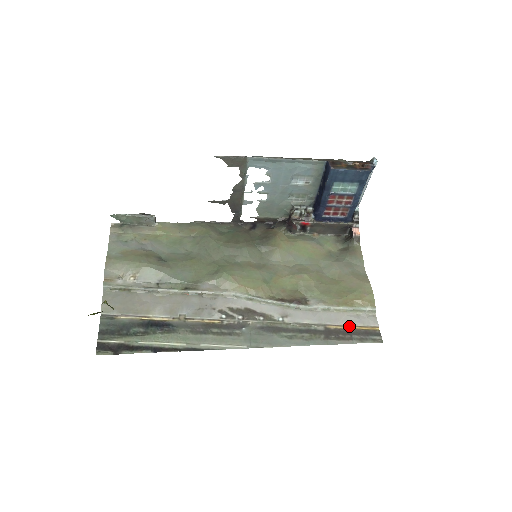
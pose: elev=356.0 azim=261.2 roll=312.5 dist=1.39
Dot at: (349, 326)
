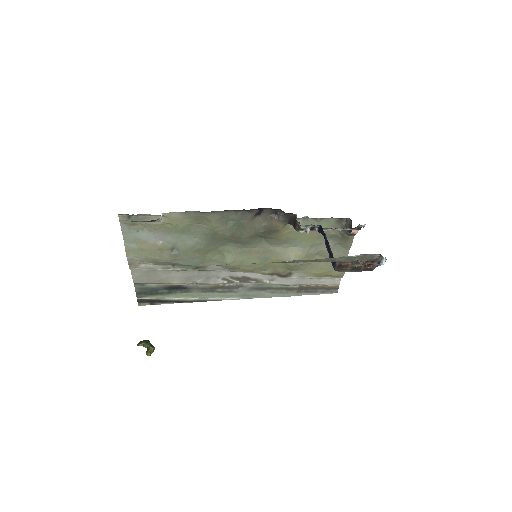
Dot at: (318, 285)
